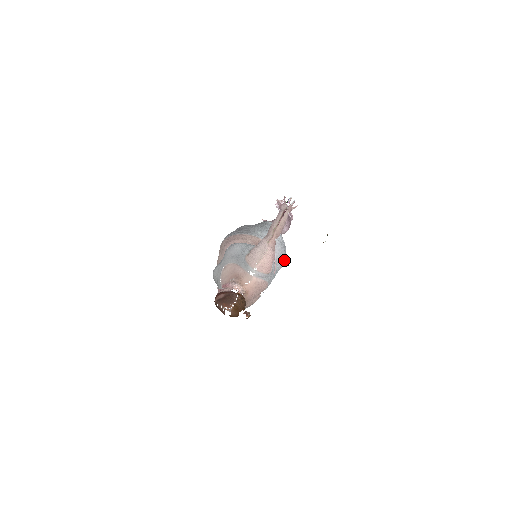
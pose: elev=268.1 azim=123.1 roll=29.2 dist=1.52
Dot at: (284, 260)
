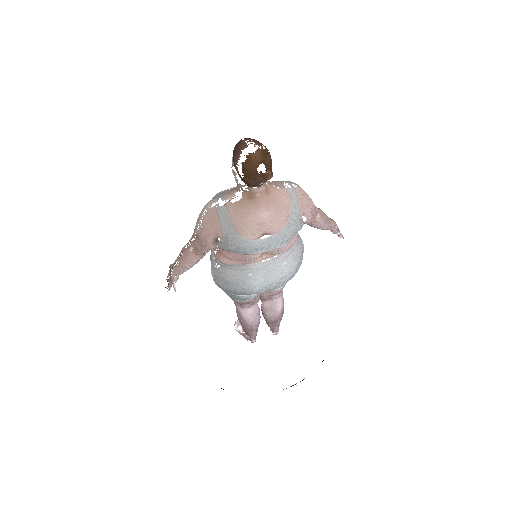
Dot at: (291, 272)
